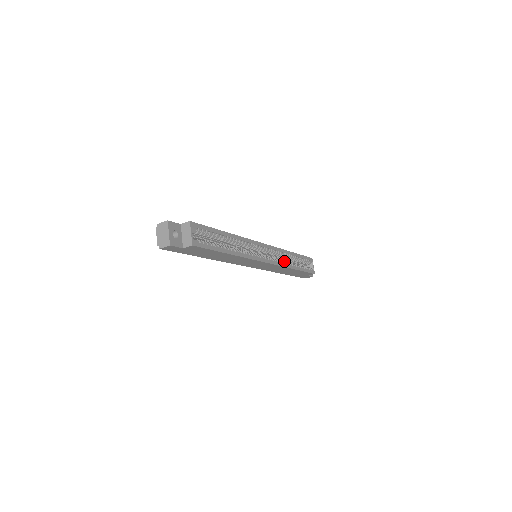
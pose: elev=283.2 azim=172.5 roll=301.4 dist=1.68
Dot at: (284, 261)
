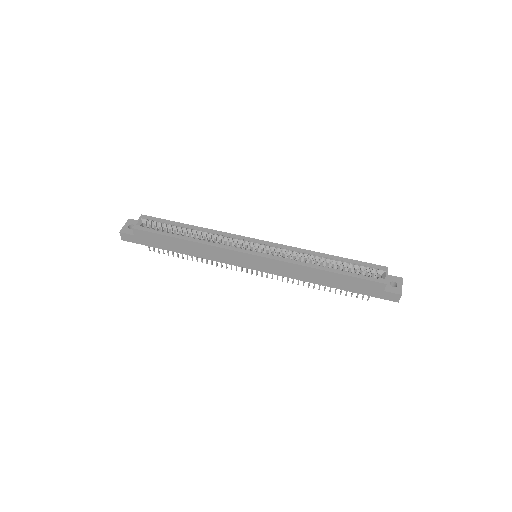
Dot at: (303, 261)
